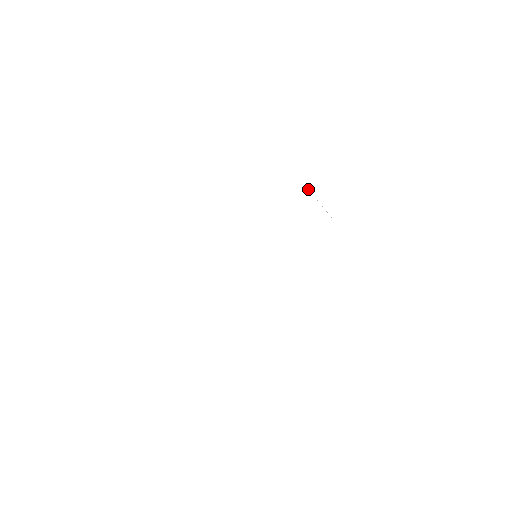
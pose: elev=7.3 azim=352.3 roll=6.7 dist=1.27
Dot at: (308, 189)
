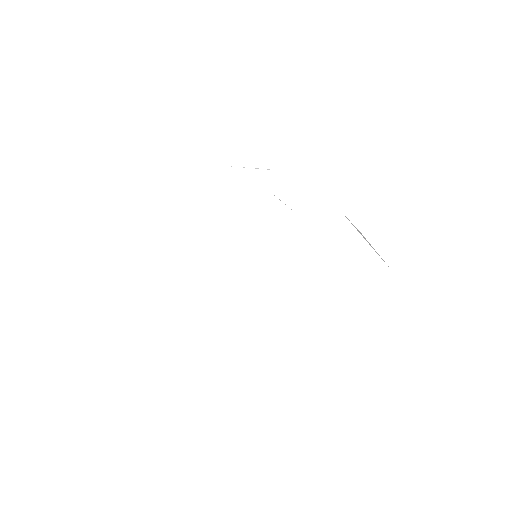
Dot at: occluded
